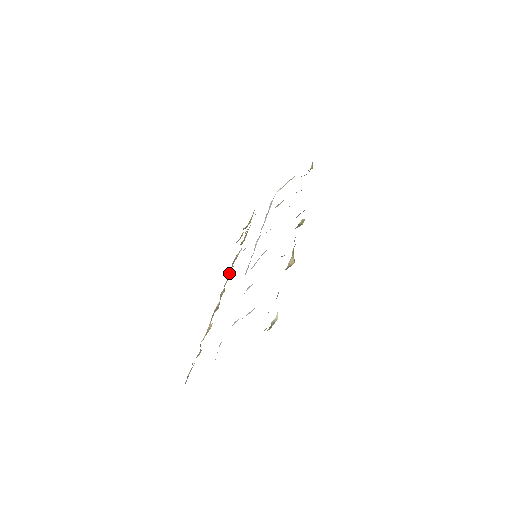
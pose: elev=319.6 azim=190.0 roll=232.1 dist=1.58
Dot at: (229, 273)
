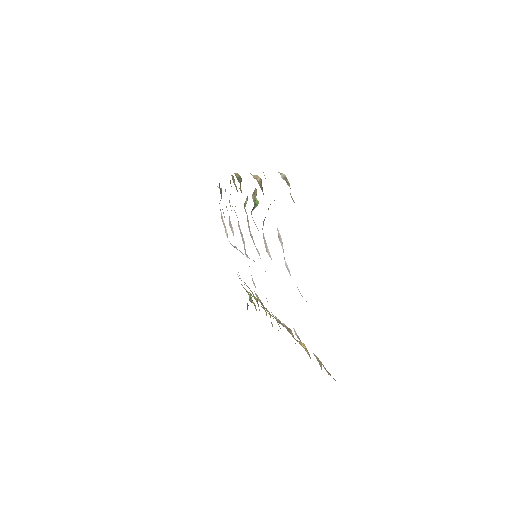
Dot at: occluded
